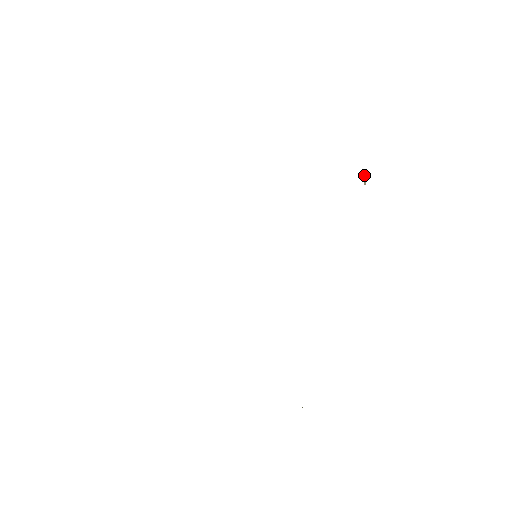
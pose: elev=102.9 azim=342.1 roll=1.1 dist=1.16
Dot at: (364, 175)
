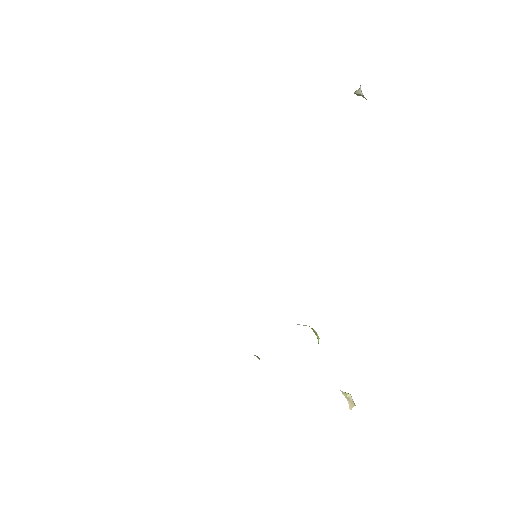
Dot at: (356, 92)
